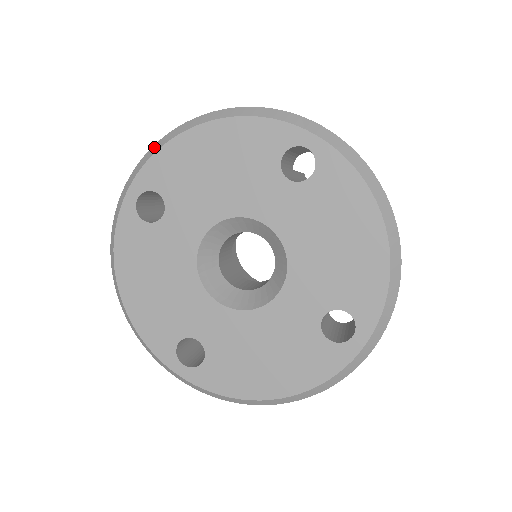
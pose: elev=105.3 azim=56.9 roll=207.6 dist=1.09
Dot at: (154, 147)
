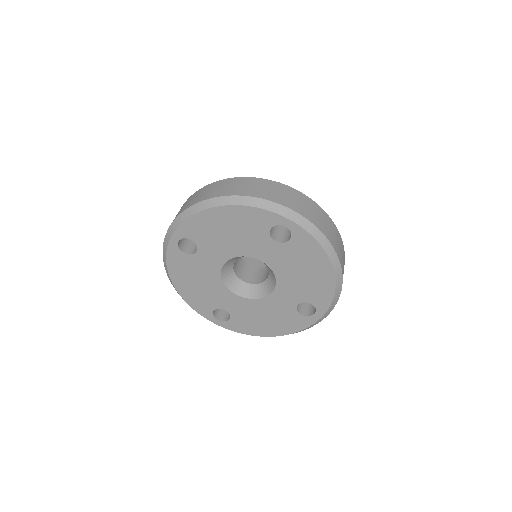
Dot at: (185, 213)
